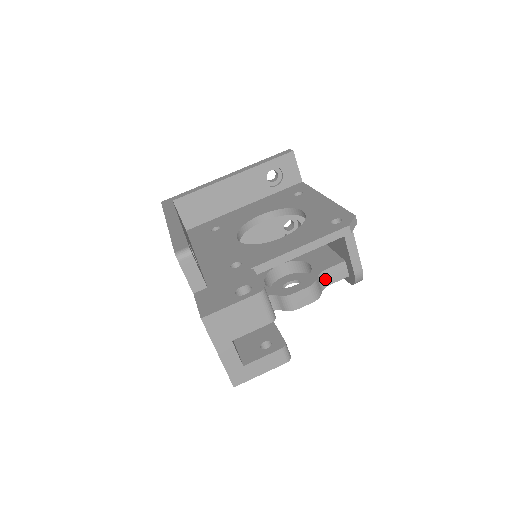
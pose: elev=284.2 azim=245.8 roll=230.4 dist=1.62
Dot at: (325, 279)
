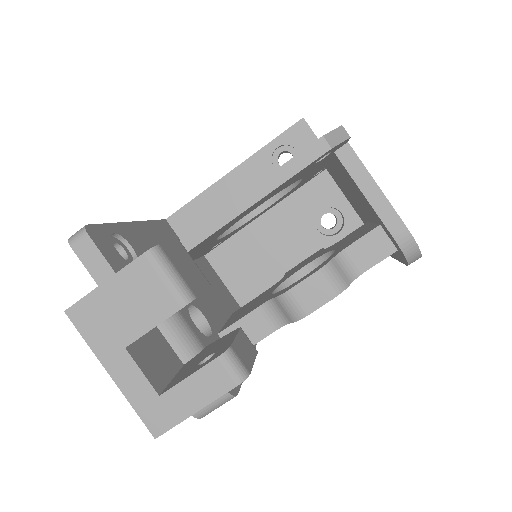
Dot at: (354, 262)
